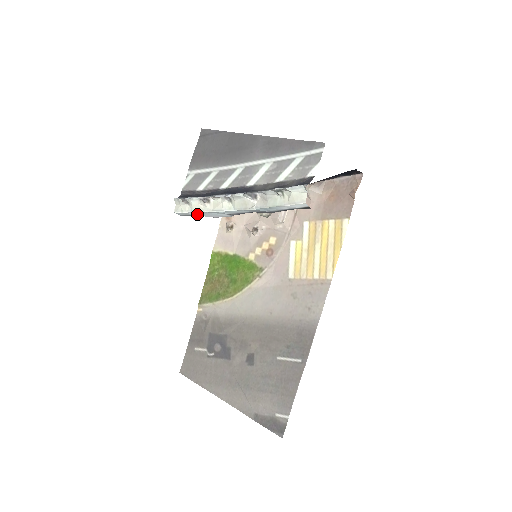
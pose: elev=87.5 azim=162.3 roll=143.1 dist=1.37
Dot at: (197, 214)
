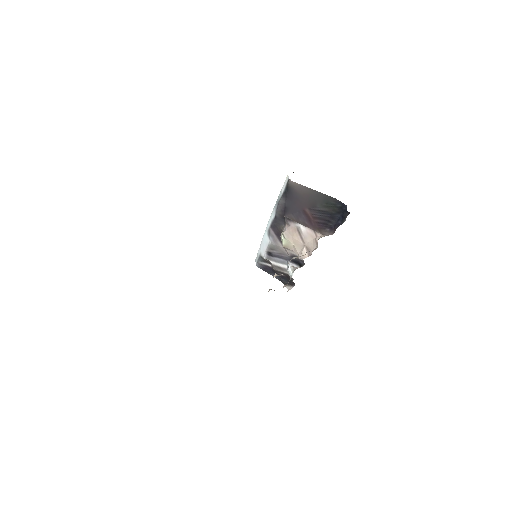
Dot at: (261, 250)
